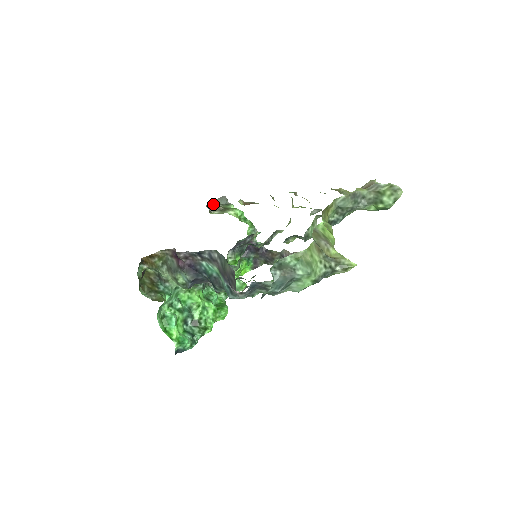
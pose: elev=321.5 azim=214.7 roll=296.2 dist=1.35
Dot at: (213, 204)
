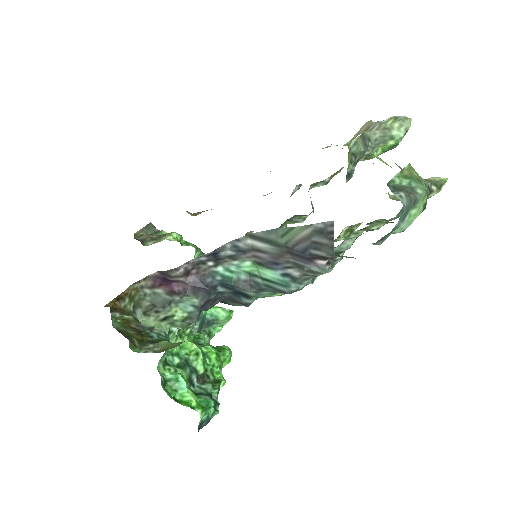
Dot at: (140, 236)
